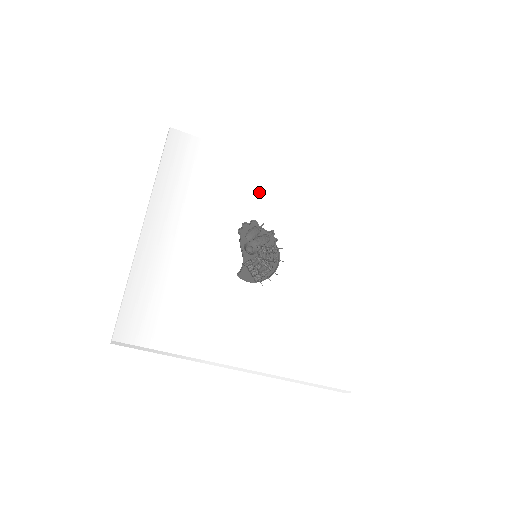
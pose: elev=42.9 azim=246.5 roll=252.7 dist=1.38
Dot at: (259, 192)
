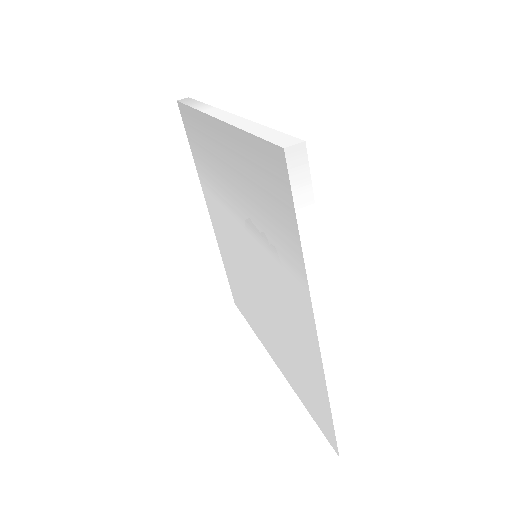
Dot at: occluded
